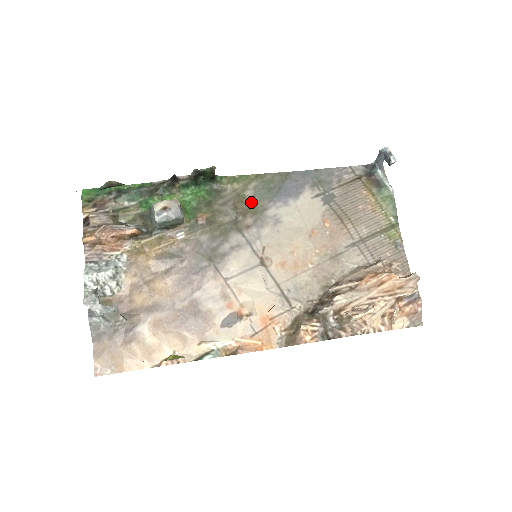
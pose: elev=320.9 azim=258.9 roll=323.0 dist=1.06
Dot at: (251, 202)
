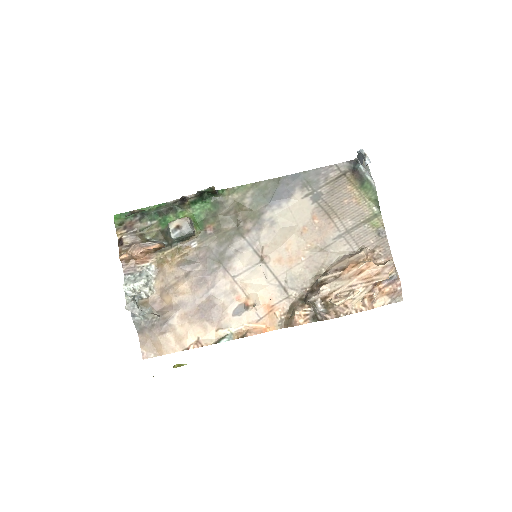
Dot at: (250, 209)
